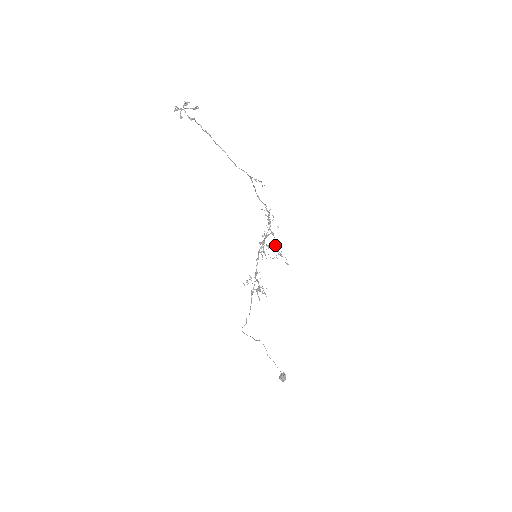
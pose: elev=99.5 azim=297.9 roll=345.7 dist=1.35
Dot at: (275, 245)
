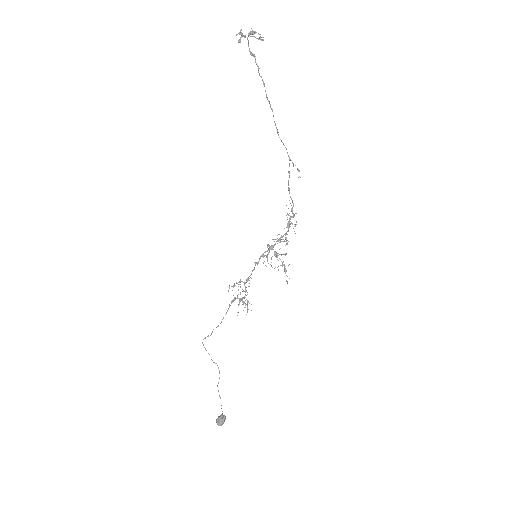
Dot at: (283, 254)
